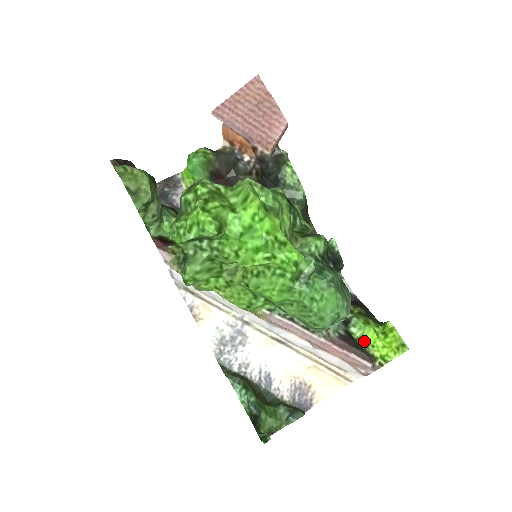
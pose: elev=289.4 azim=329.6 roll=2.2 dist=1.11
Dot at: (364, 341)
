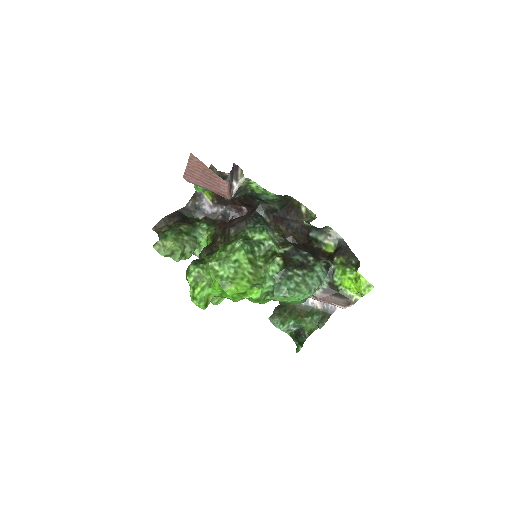
Dot at: (343, 287)
